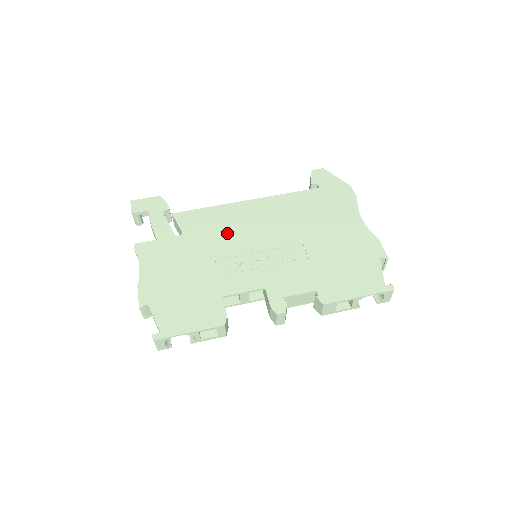
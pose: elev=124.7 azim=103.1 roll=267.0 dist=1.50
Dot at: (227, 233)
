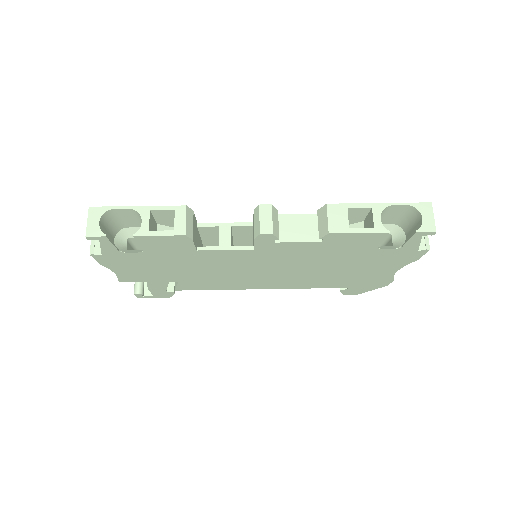
Dot at: occluded
